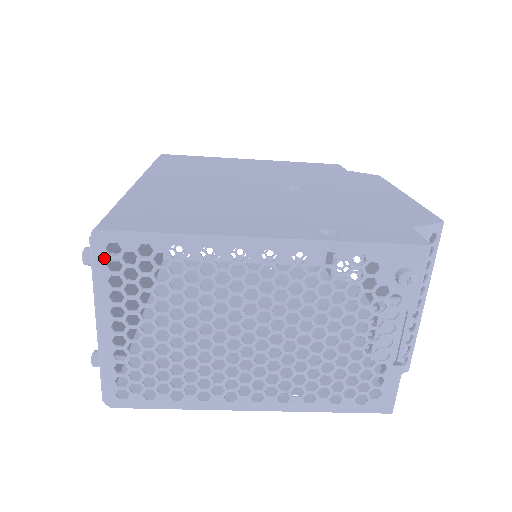
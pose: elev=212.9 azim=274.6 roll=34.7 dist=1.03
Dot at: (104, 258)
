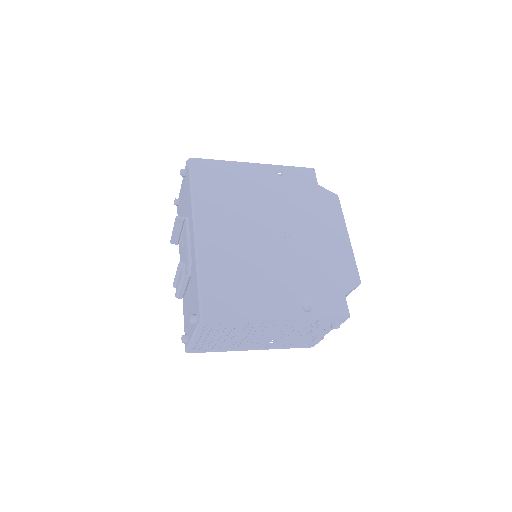
Dot at: (204, 326)
